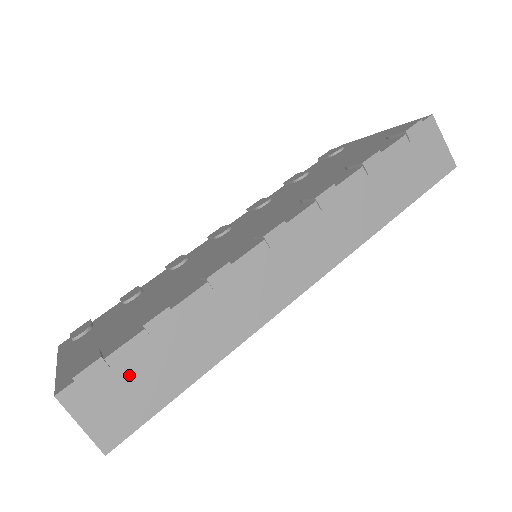
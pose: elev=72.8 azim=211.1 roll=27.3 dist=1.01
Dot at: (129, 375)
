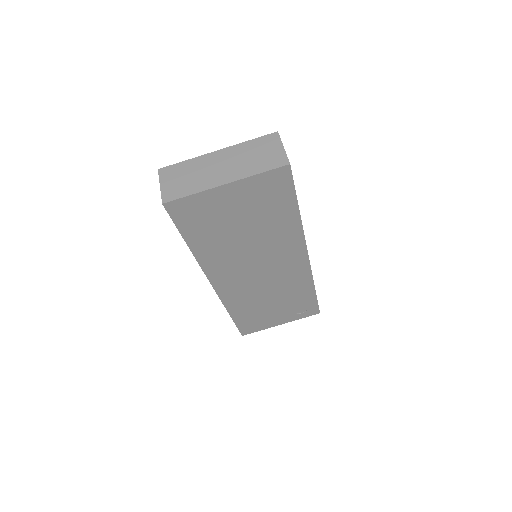
Dot at: occluded
